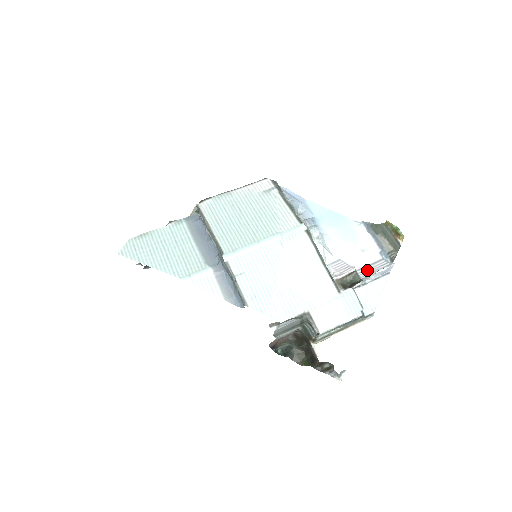
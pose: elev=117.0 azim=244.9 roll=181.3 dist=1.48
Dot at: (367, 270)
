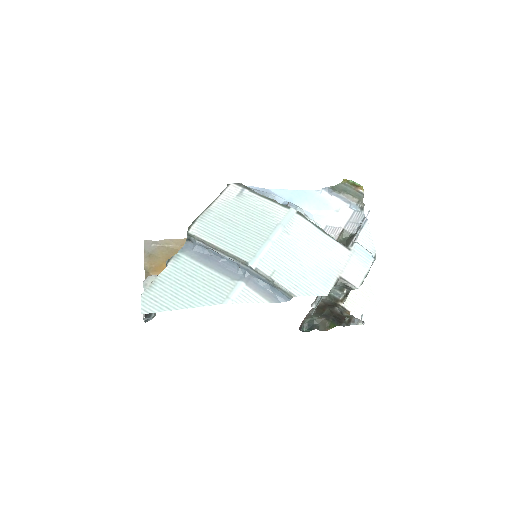
Dot at: (350, 225)
